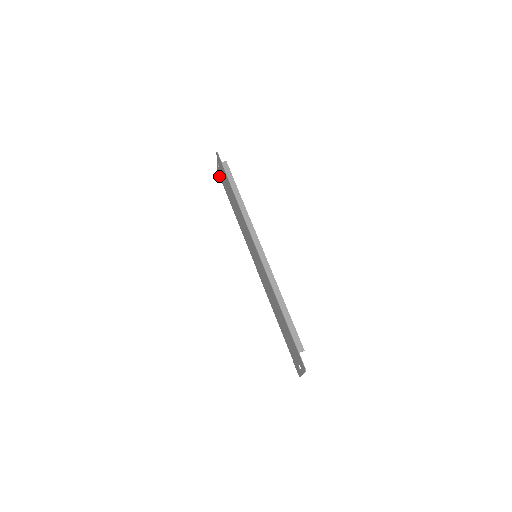
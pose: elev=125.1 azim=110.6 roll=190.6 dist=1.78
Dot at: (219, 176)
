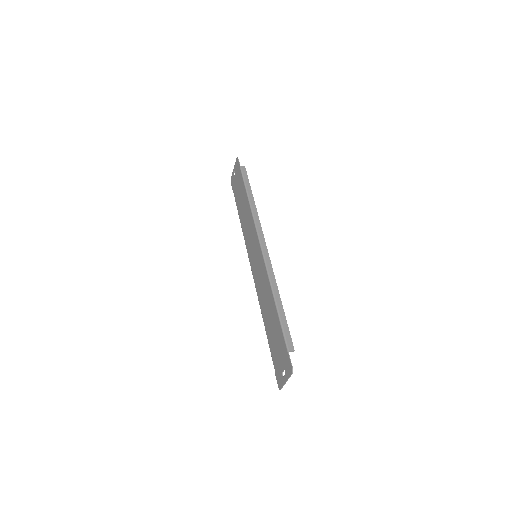
Dot at: occluded
